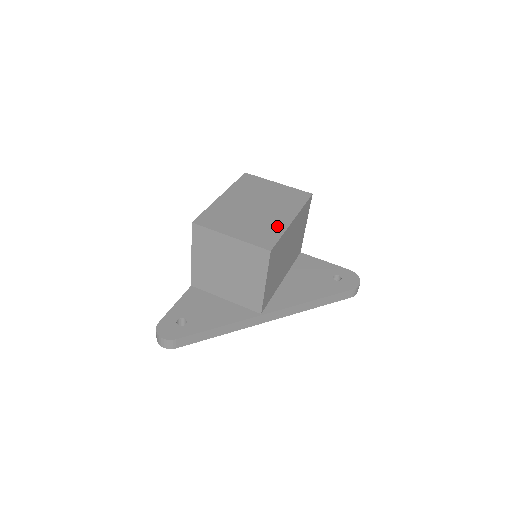
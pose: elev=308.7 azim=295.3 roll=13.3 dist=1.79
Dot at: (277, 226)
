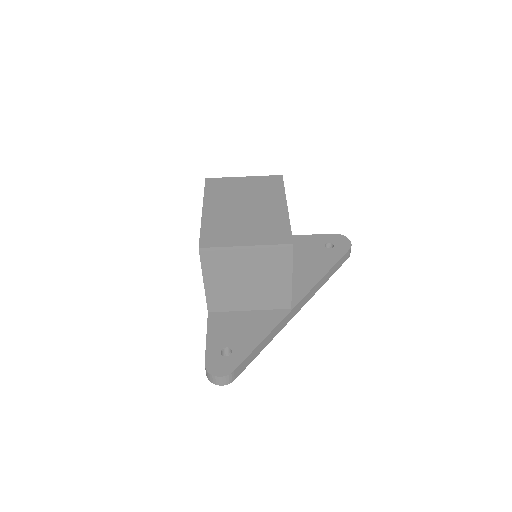
Dot at: (279, 218)
